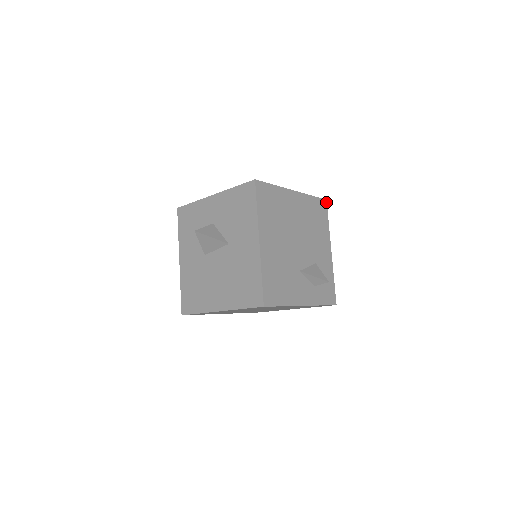
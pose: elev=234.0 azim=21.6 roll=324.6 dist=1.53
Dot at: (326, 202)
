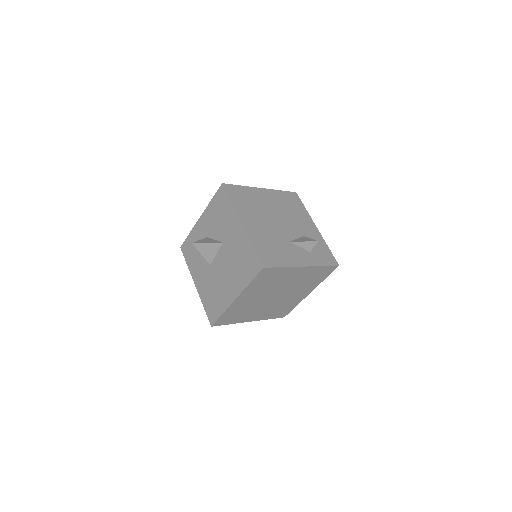
Dot at: (297, 194)
